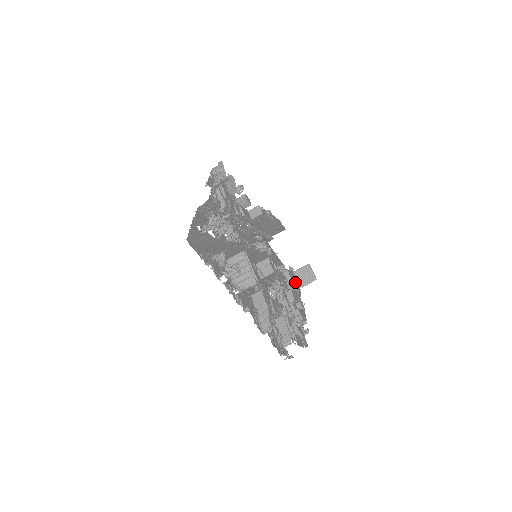
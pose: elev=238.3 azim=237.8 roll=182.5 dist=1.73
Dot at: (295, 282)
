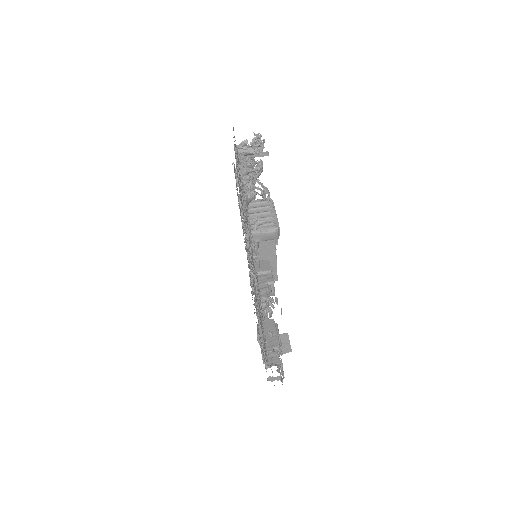
Dot at: occluded
